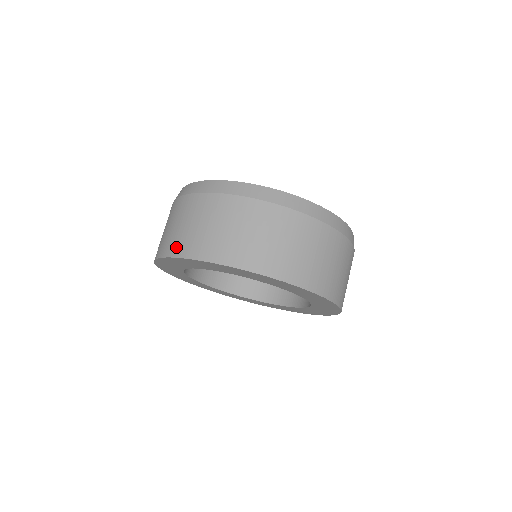
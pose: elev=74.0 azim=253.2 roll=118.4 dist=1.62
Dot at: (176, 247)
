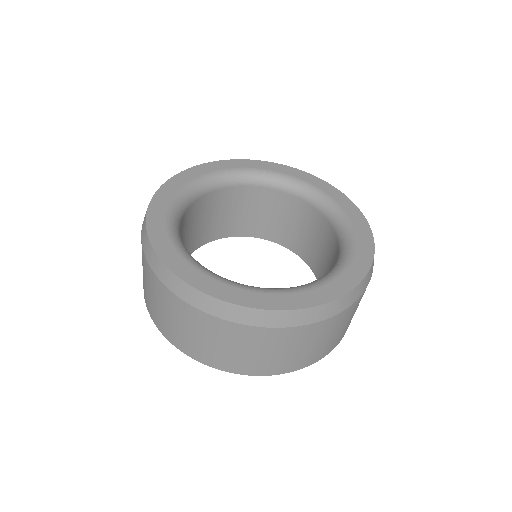
Dot at: (157, 321)
